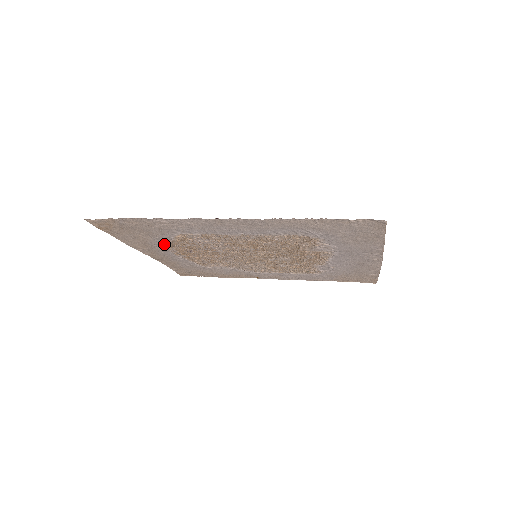
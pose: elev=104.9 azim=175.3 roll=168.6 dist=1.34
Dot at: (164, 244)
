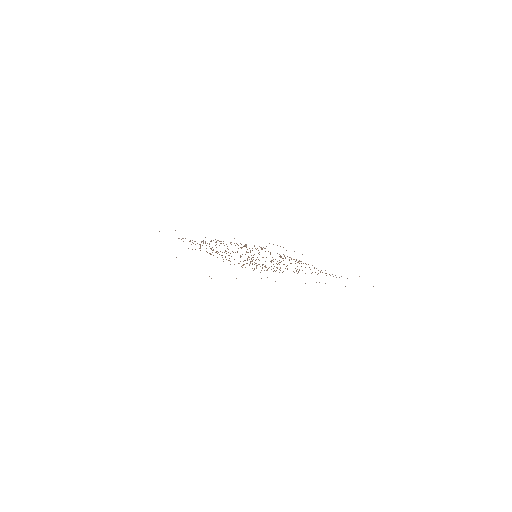
Dot at: occluded
